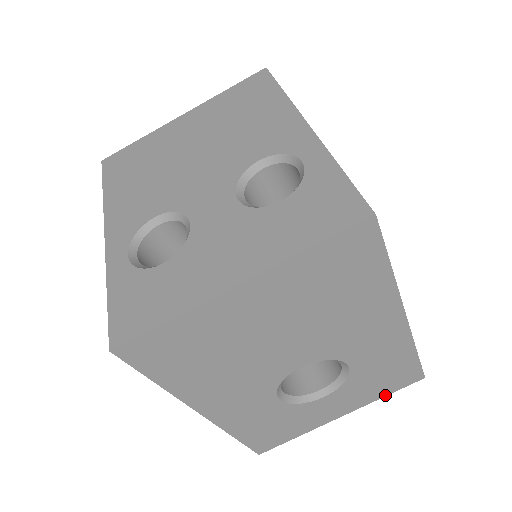
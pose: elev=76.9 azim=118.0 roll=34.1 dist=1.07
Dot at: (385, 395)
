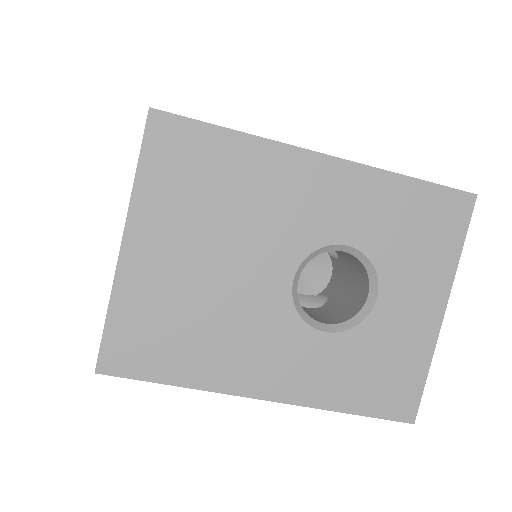
Dot at: (459, 249)
